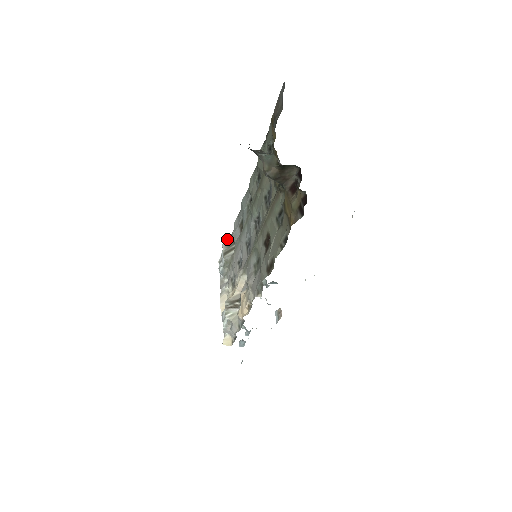
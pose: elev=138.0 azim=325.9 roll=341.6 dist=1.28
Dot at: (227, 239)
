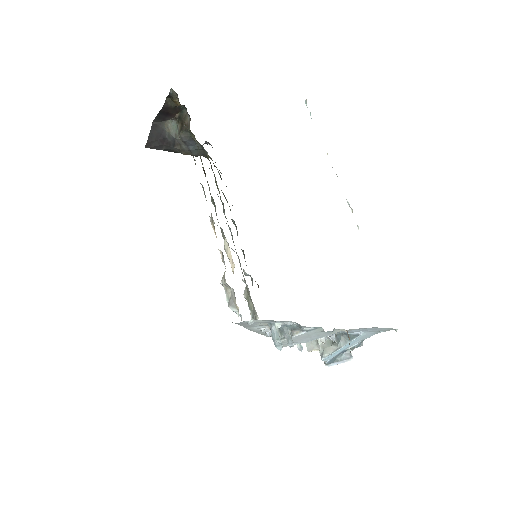
Dot at: occluded
